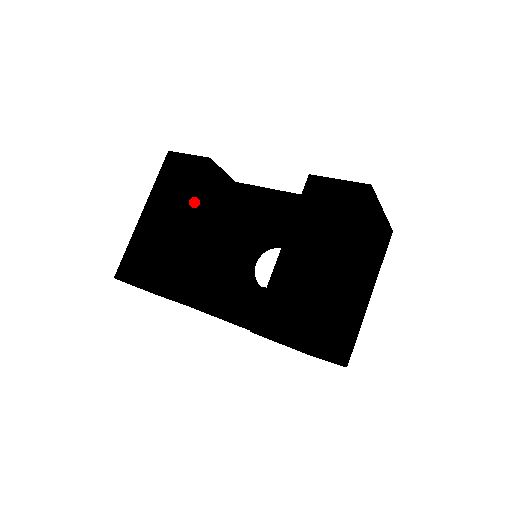
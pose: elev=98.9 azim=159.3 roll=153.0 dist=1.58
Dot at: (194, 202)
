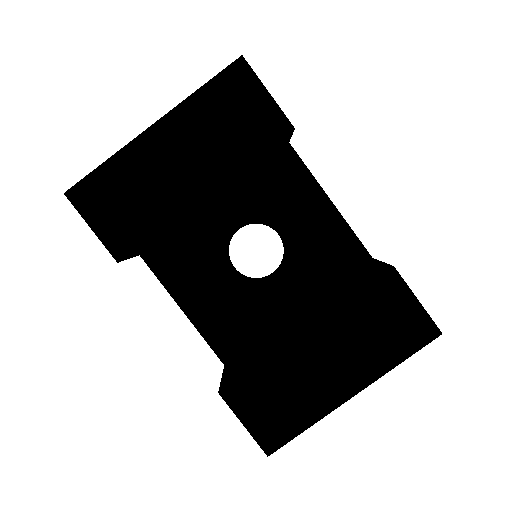
Dot at: (236, 173)
